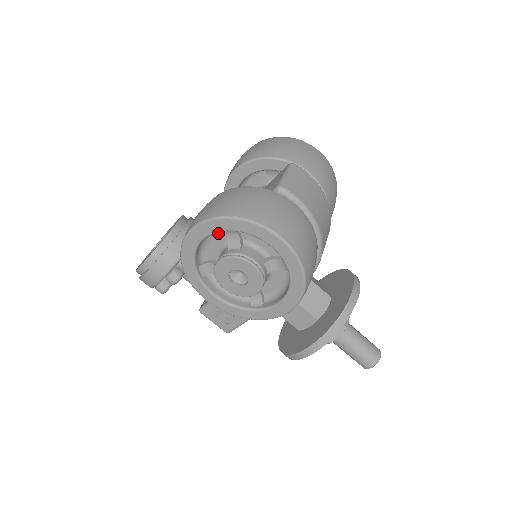
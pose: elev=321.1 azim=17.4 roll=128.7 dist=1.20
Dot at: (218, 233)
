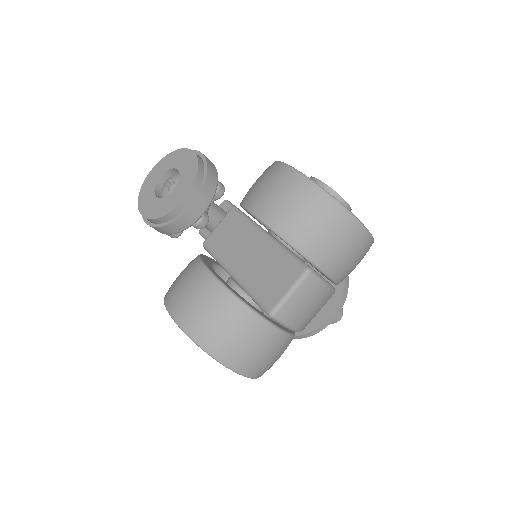
Dot at: occluded
